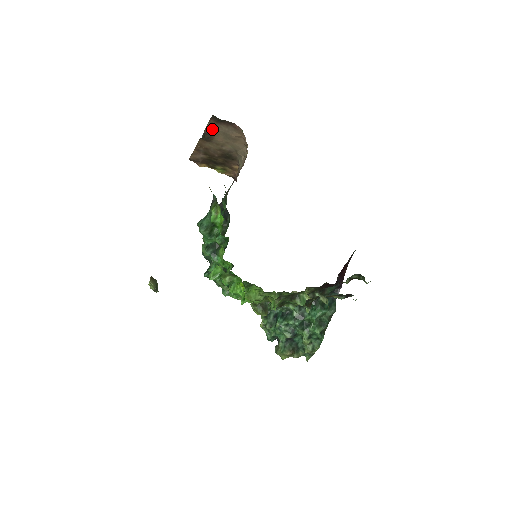
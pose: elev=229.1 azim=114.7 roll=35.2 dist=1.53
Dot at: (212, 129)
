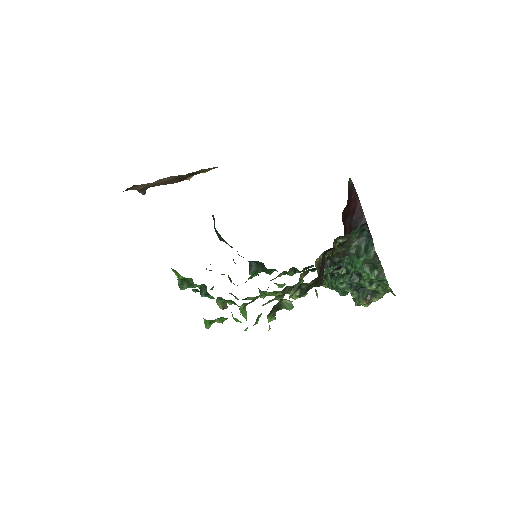
Dot at: (137, 188)
